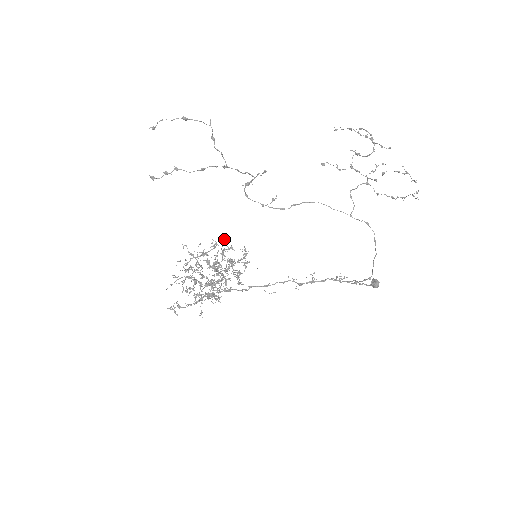
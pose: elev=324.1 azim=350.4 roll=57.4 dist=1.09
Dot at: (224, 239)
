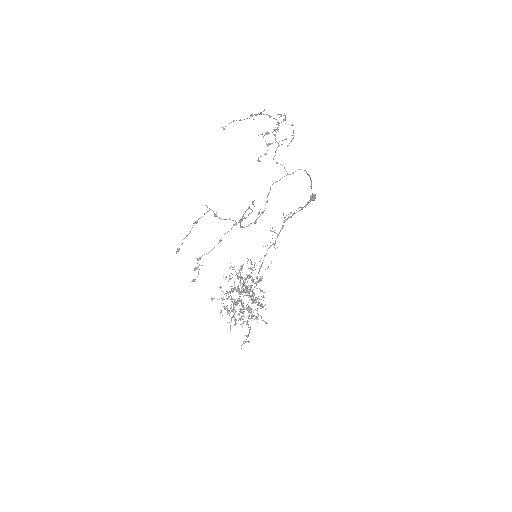
Dot at: occluded
